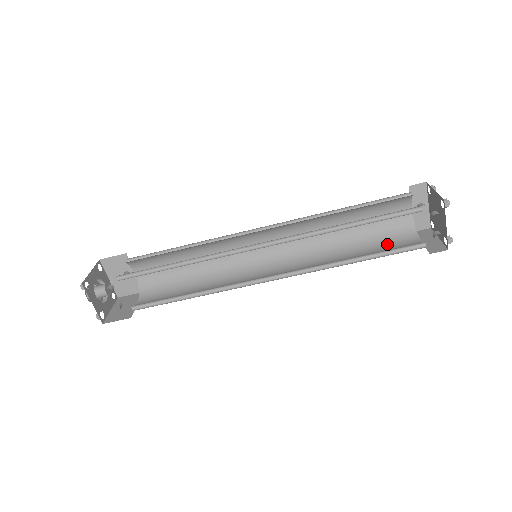
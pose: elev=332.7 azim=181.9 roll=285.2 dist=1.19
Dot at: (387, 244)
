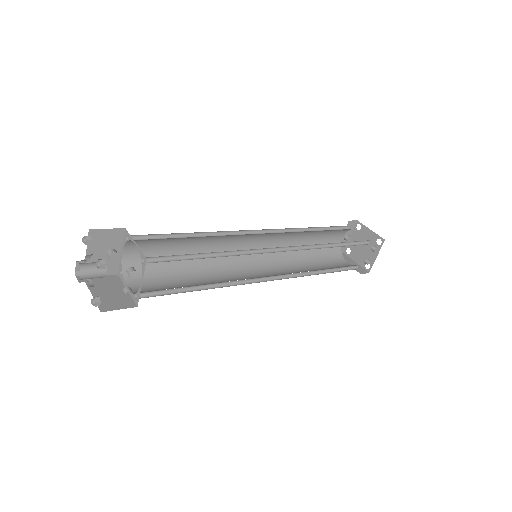
Dot at: (329, 261)
